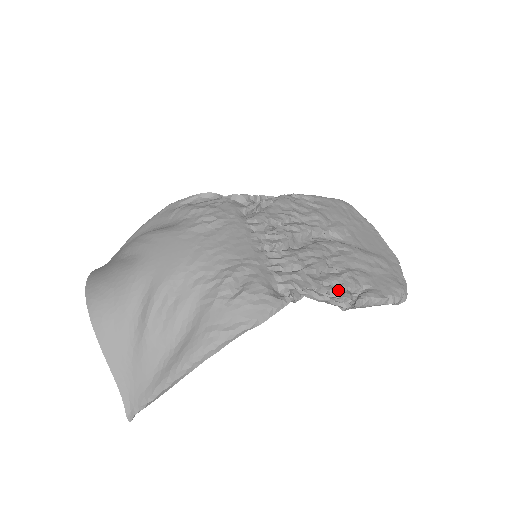
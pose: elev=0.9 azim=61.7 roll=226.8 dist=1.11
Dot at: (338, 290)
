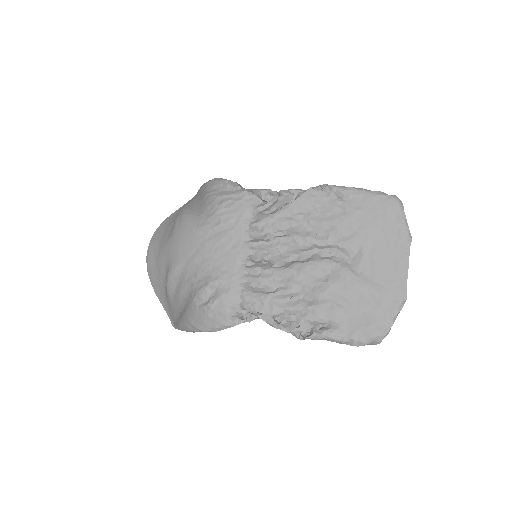
Dot at: (297, 320)
